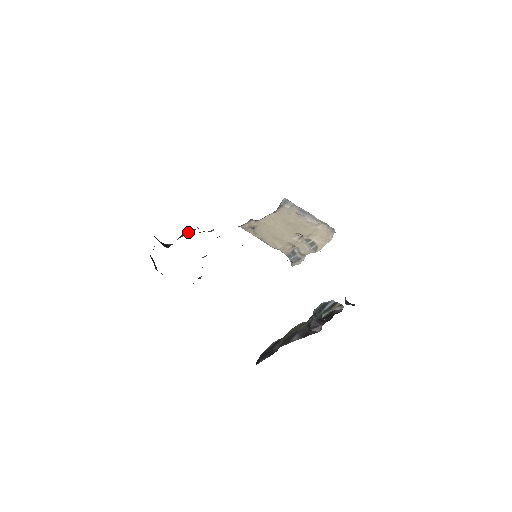
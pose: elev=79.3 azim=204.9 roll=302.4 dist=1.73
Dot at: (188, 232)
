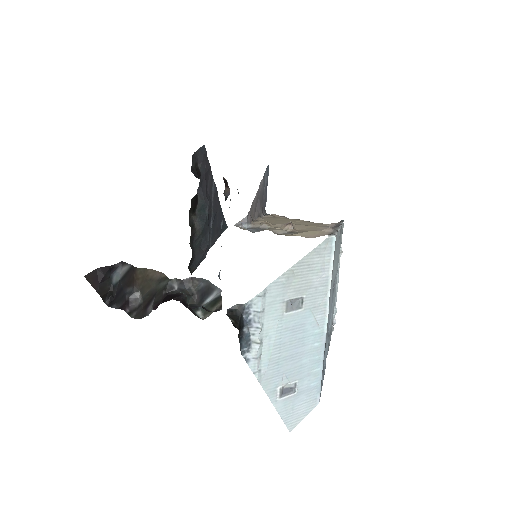
Dot at: occluded
